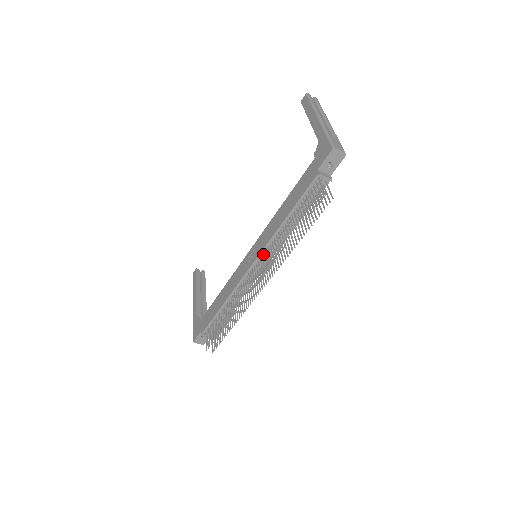
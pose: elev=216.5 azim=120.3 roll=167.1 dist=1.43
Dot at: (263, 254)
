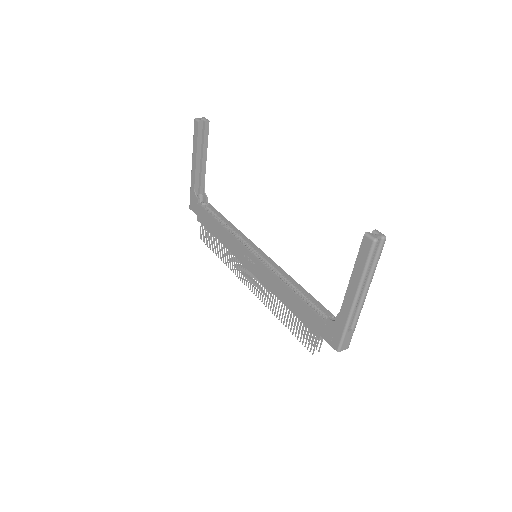
Dot at: occluded
